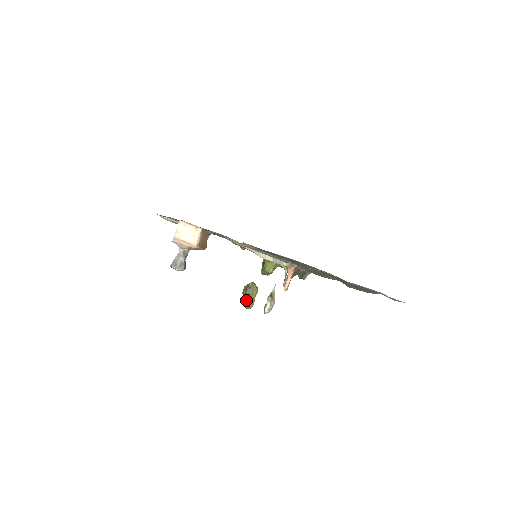
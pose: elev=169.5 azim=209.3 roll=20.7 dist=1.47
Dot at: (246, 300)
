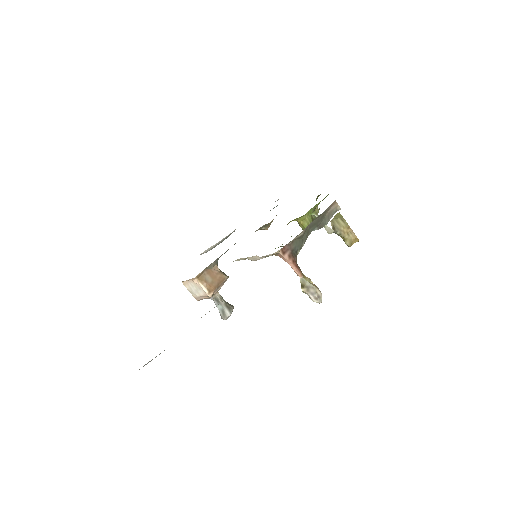
Dot at: occluded
